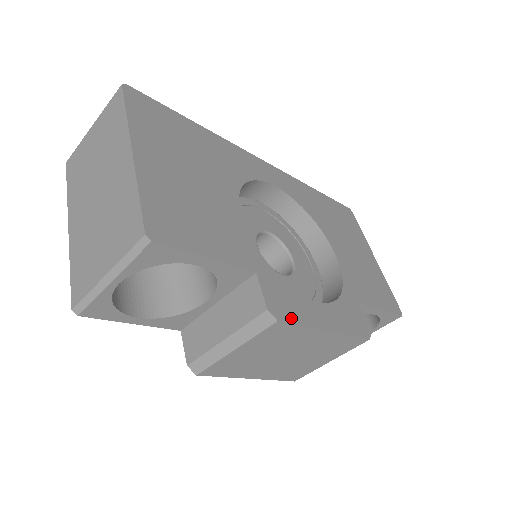
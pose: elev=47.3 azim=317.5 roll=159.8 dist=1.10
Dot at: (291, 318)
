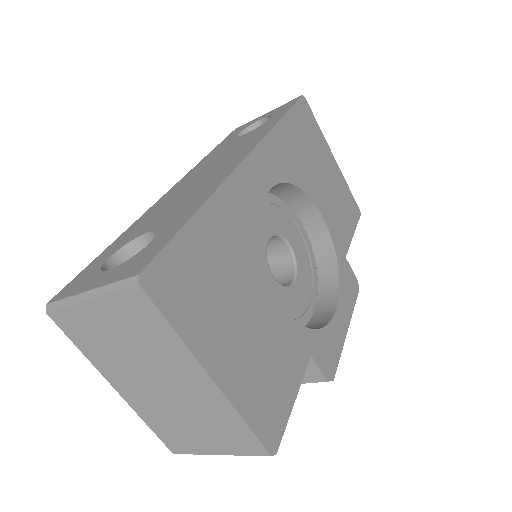
Dot at: (335, 362)
